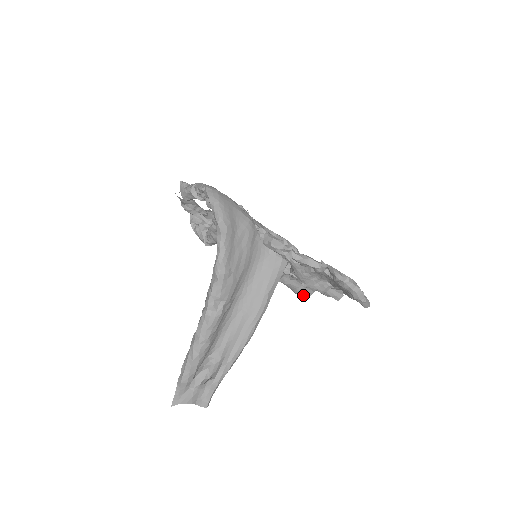
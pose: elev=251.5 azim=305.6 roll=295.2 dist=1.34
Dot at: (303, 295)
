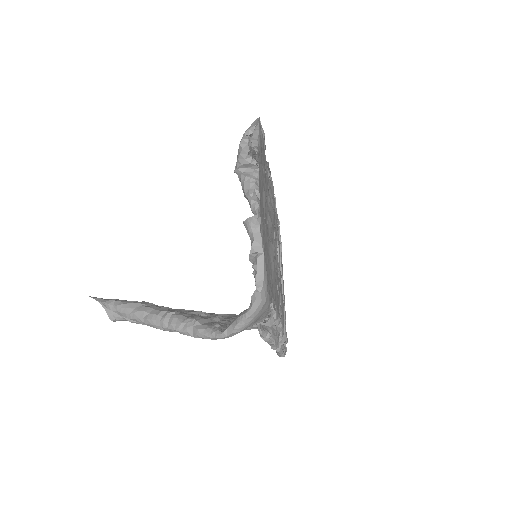
Dot at: occluded
